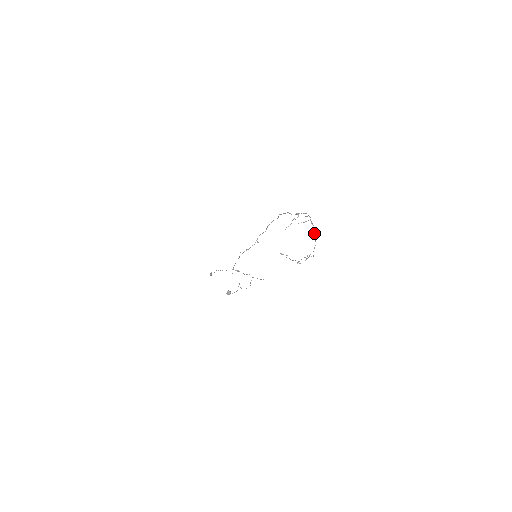
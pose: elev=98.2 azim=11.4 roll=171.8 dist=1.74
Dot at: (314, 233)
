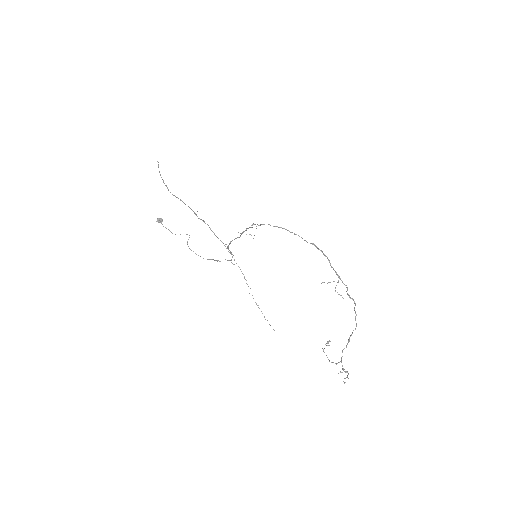
Dot at: occluded
